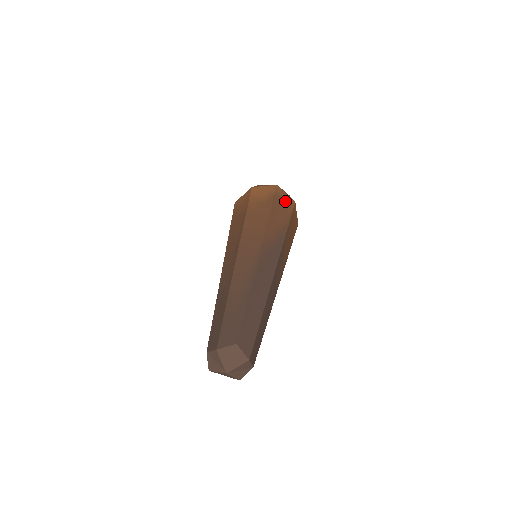
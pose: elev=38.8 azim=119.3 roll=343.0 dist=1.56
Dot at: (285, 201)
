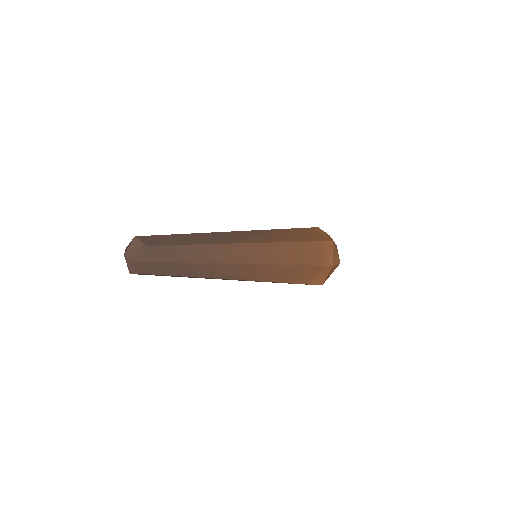
Dot at: occluded
